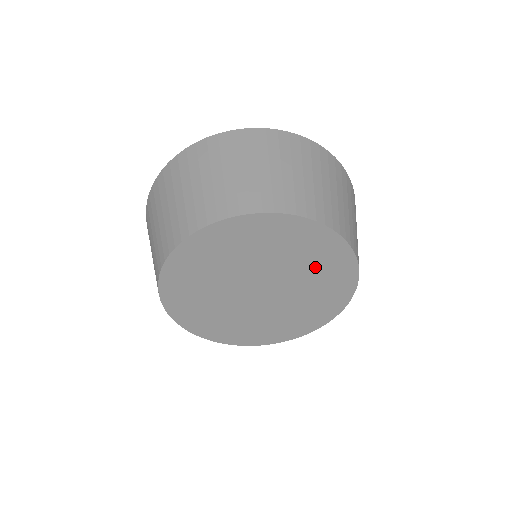
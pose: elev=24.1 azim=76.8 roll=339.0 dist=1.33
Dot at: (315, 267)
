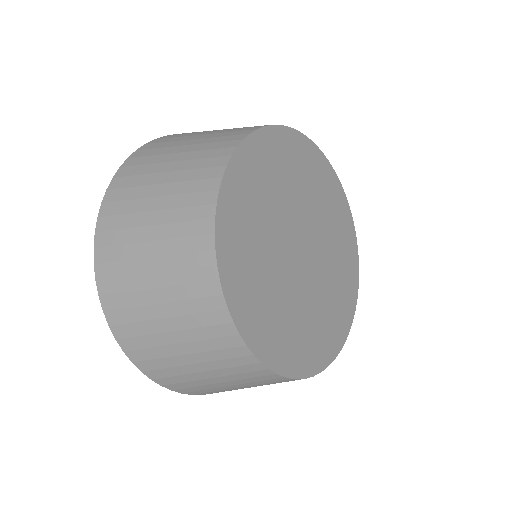
Dot at: (338, 275)
